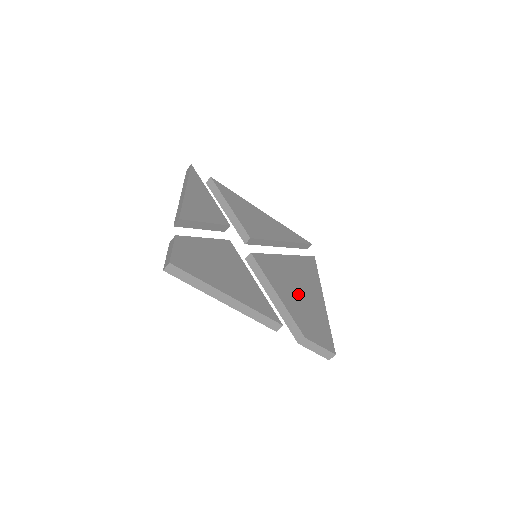
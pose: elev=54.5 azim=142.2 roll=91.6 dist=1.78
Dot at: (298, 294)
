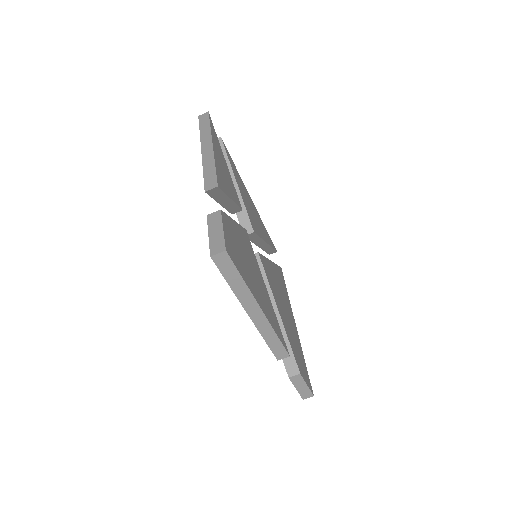
Dot at: (286, 314)
